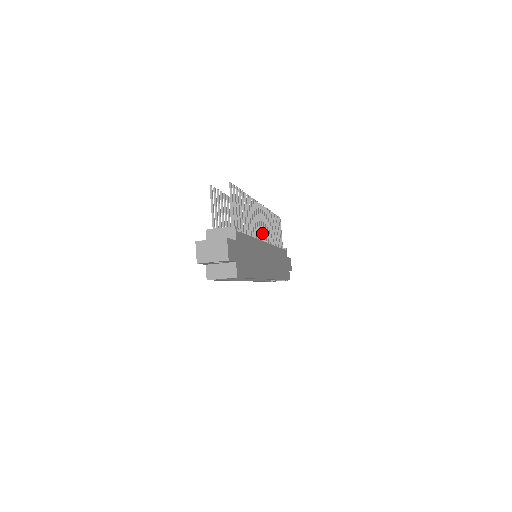
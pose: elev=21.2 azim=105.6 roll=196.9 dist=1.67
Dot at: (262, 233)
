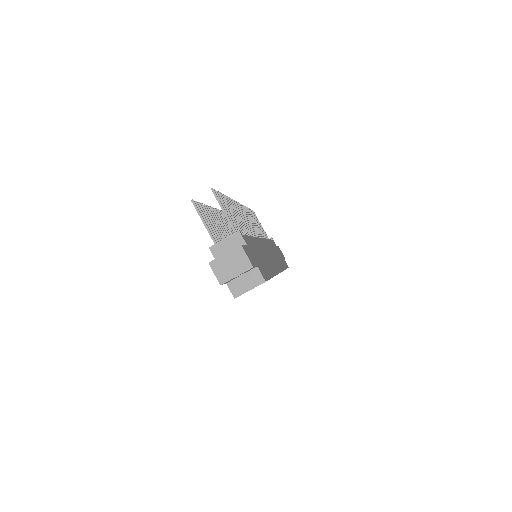
Dot at: (252, 230)
